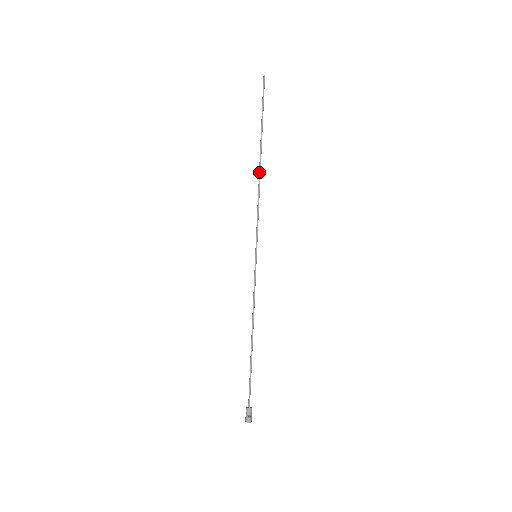
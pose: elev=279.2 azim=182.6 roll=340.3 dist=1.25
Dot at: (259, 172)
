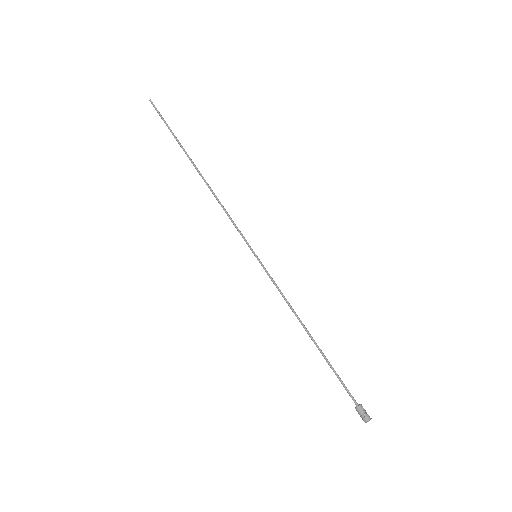
Dot at: occluded
